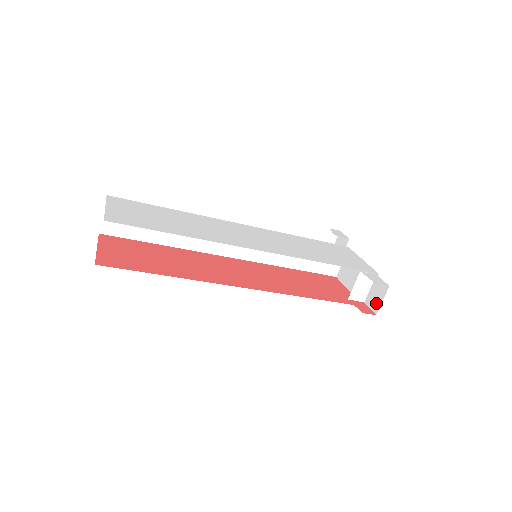
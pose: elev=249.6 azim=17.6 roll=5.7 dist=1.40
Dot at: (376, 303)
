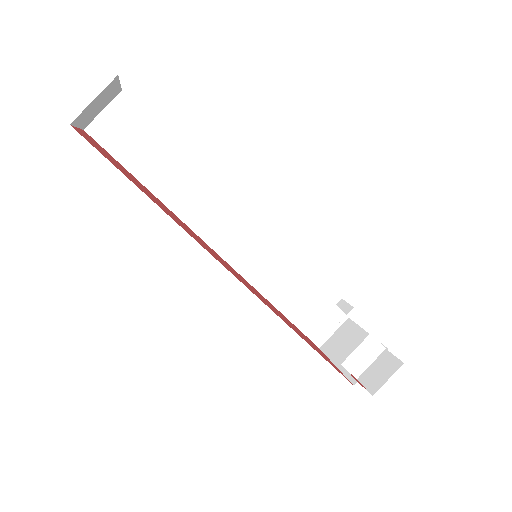
Dot at: (377, 381)
